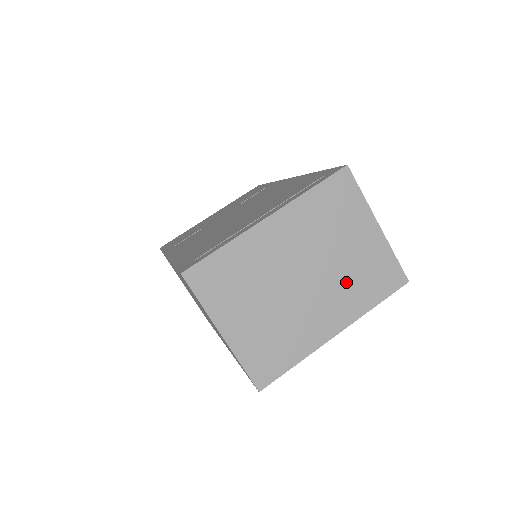
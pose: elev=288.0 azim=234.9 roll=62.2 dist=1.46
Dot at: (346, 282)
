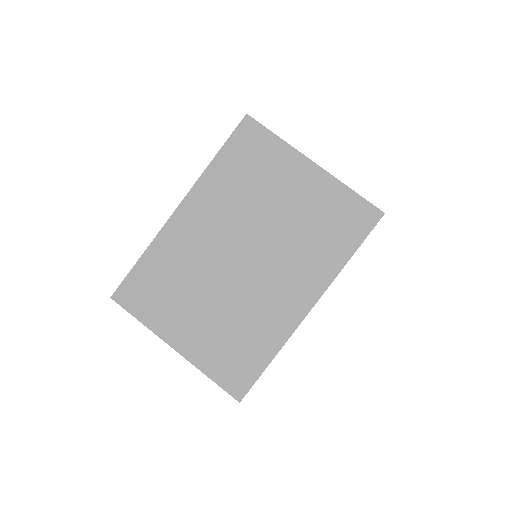
Dot at: (298, 243)
